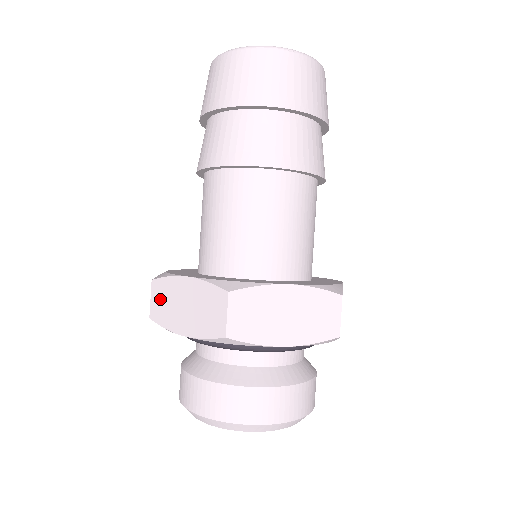
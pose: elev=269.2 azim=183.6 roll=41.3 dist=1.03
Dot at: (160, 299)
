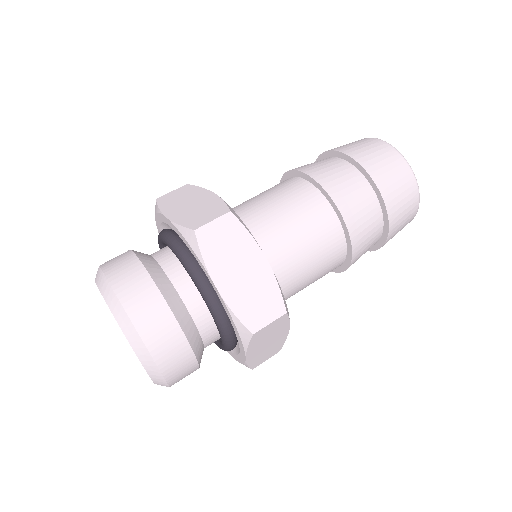
Dot at: occluded
